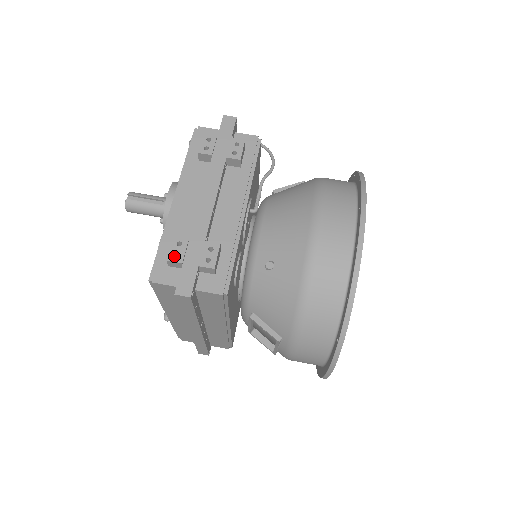
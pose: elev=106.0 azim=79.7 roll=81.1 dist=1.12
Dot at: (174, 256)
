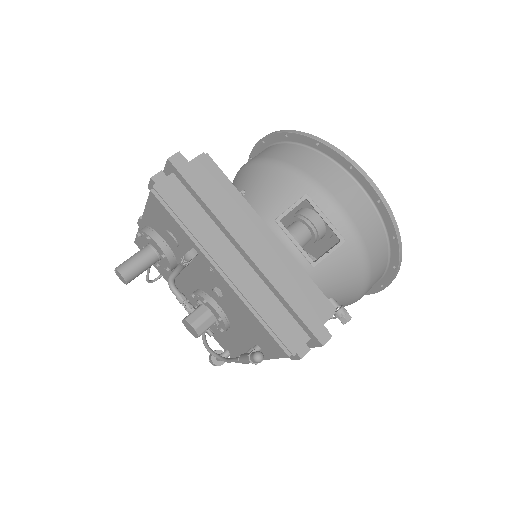
Dot at: (154, 177)
